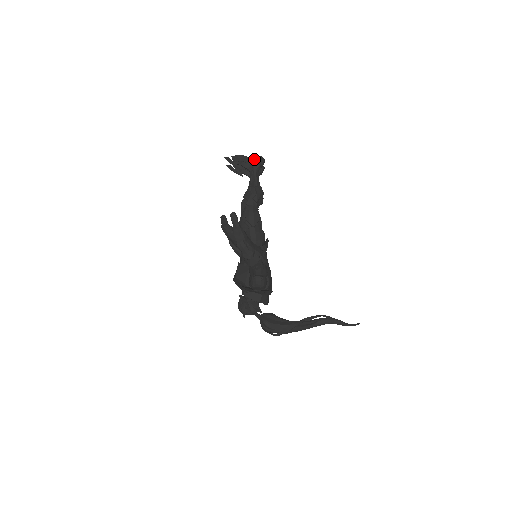
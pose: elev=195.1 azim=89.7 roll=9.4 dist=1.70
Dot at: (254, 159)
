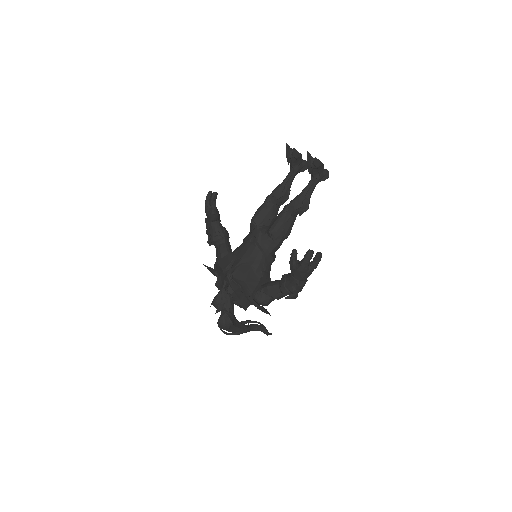
Dot at: (325, 172)
